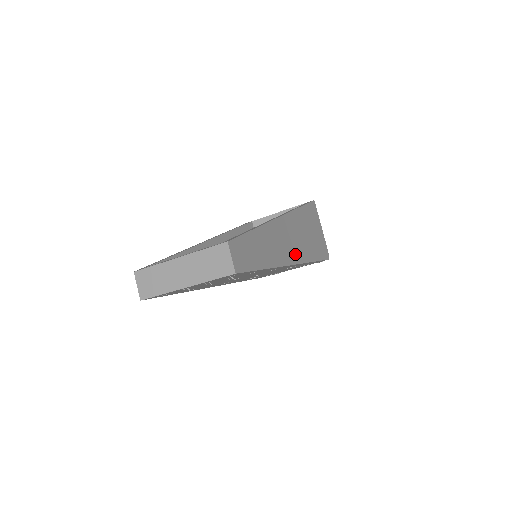
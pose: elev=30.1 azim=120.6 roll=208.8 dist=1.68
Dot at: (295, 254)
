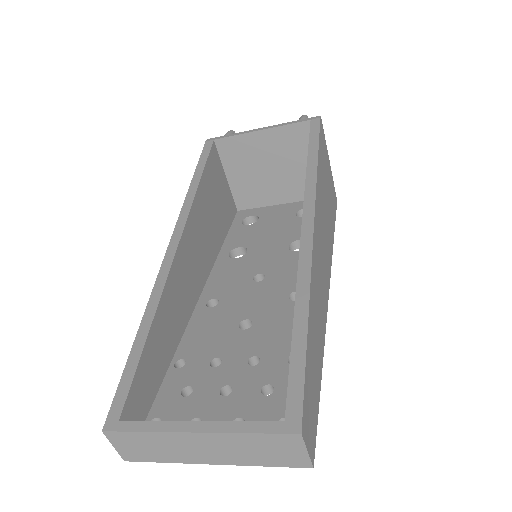
Dot at: (327, 269)
